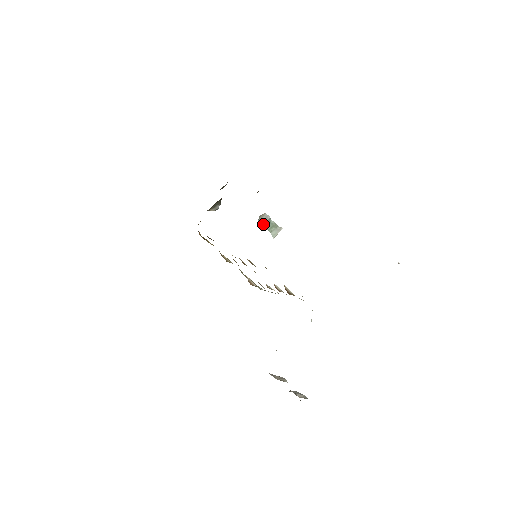
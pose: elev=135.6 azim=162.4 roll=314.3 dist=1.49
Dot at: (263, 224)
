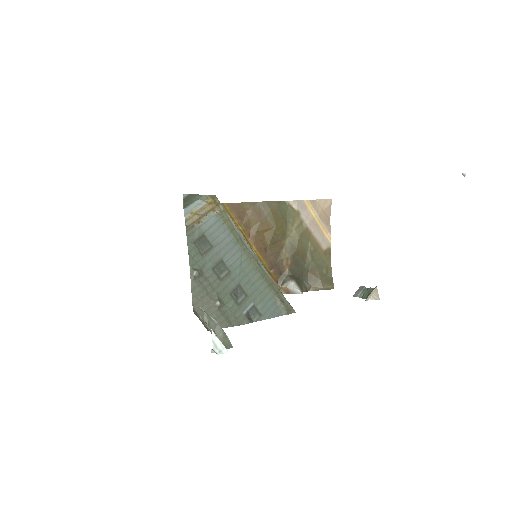
Dot at: (358, 296)
